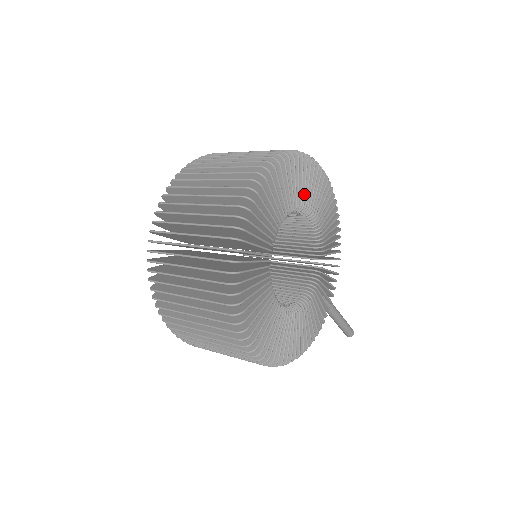
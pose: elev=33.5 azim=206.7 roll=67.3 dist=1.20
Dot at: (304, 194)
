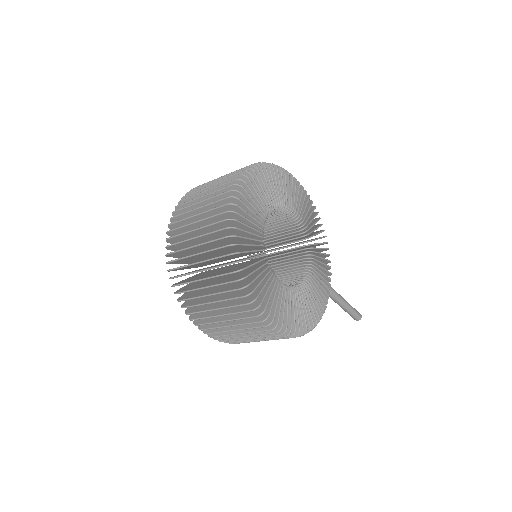
Dot at: (281, 194)
